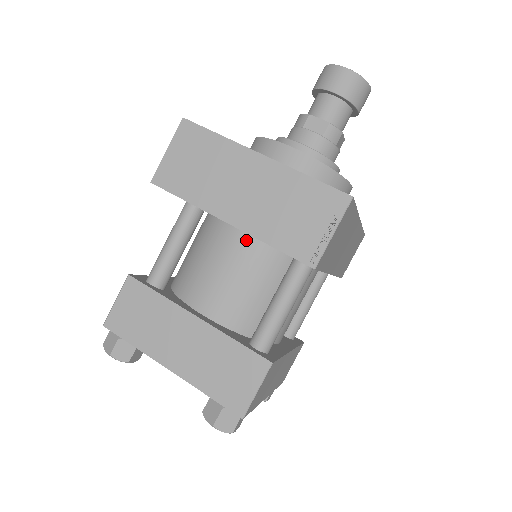
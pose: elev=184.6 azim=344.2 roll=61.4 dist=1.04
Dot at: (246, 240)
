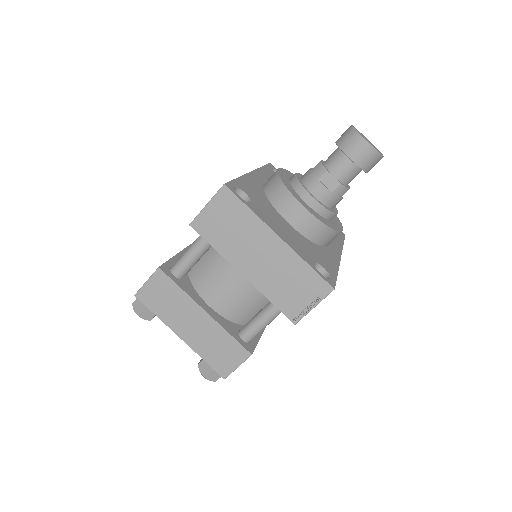
Dot at: occluded
